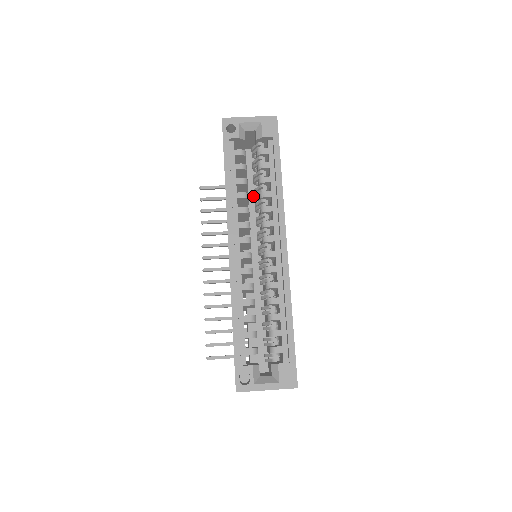
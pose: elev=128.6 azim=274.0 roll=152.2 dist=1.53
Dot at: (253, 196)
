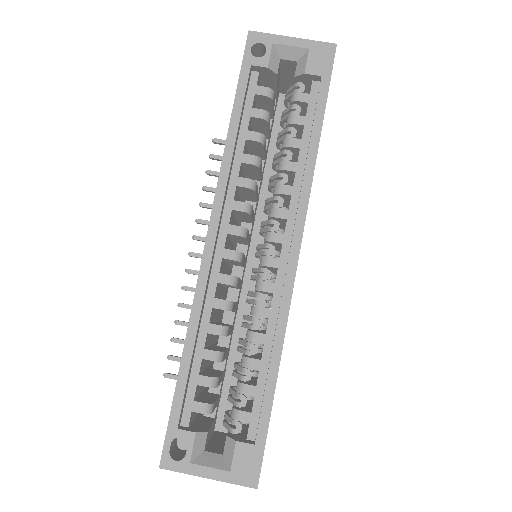
Dot at: occluded
